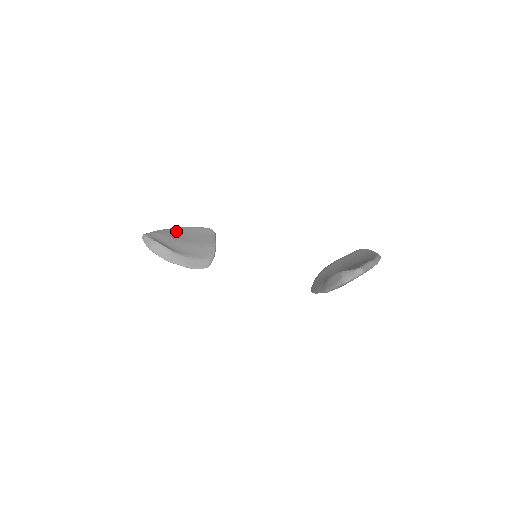
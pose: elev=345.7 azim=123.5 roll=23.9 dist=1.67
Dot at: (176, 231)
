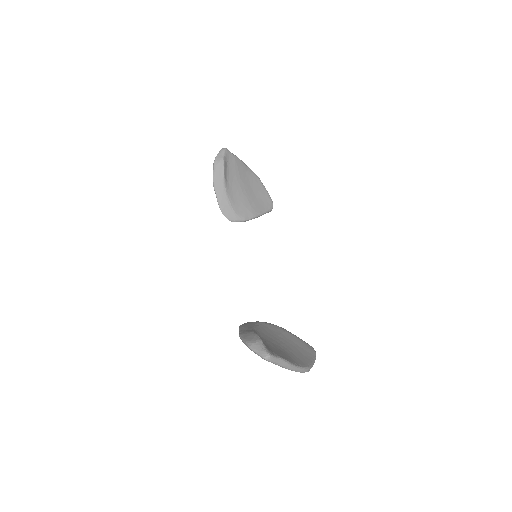
Dot at: (250, 175)
